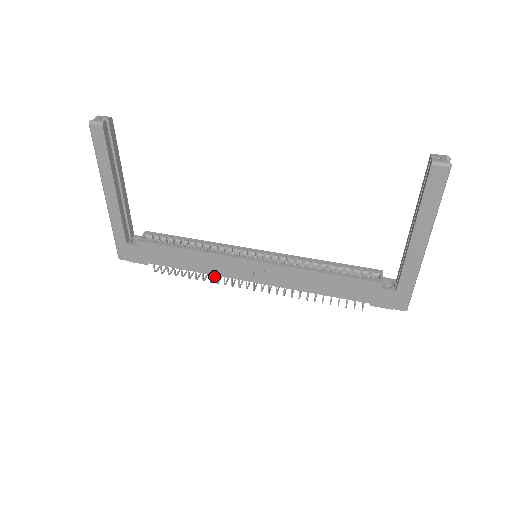
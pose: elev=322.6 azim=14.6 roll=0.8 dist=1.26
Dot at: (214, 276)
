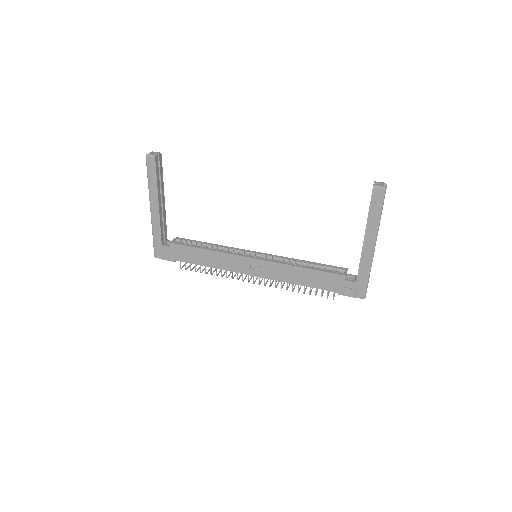
Dot at: (224, 273)
